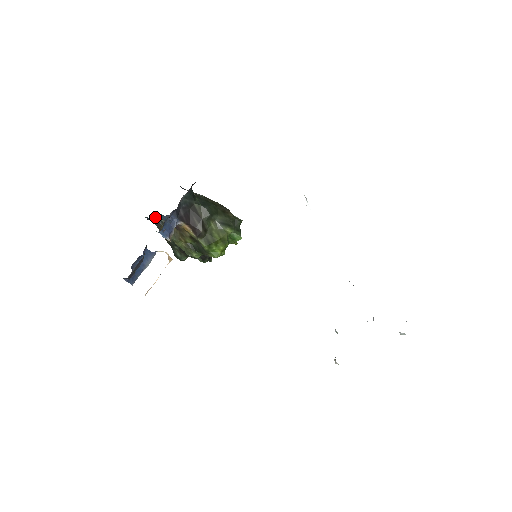
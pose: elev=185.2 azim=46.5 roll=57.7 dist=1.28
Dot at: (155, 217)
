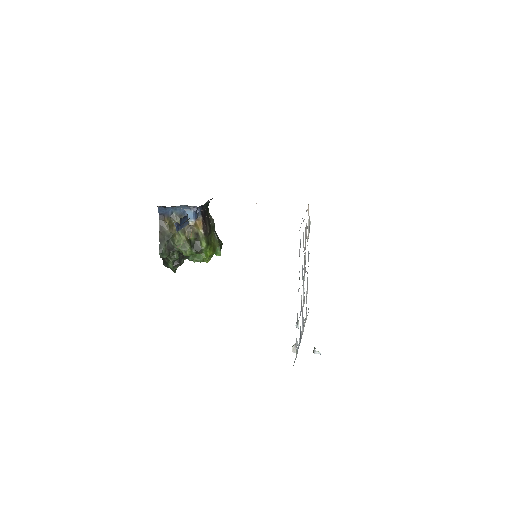
Dot at: (171, 209)
